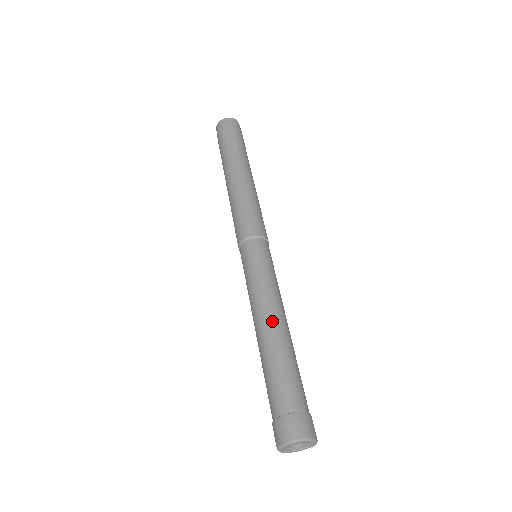
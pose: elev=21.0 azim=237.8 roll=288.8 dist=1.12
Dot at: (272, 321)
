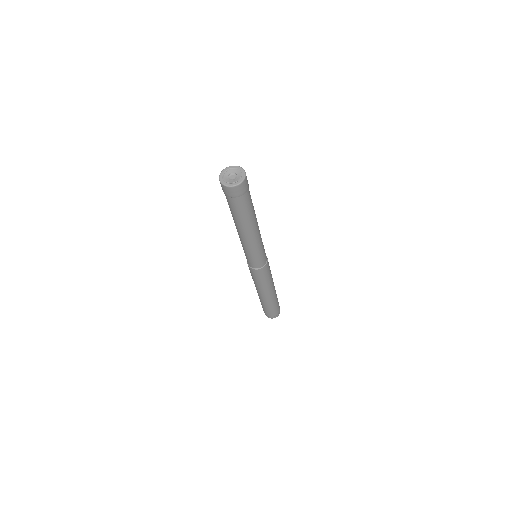
Dot at: occluded
